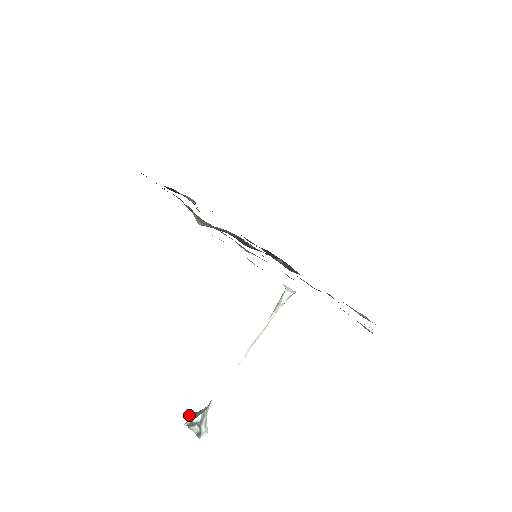
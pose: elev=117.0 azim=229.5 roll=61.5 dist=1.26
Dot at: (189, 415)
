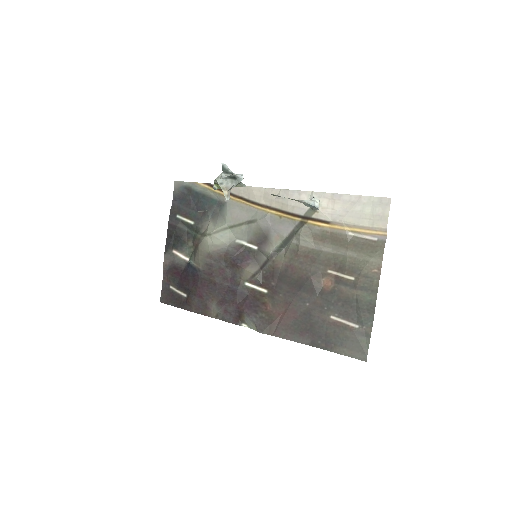
Dot at: (216, 182)
